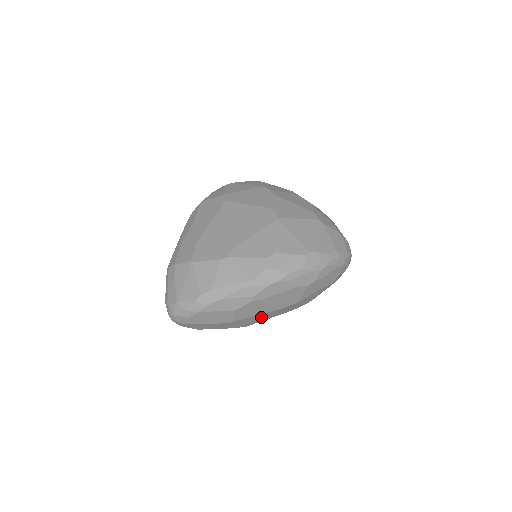
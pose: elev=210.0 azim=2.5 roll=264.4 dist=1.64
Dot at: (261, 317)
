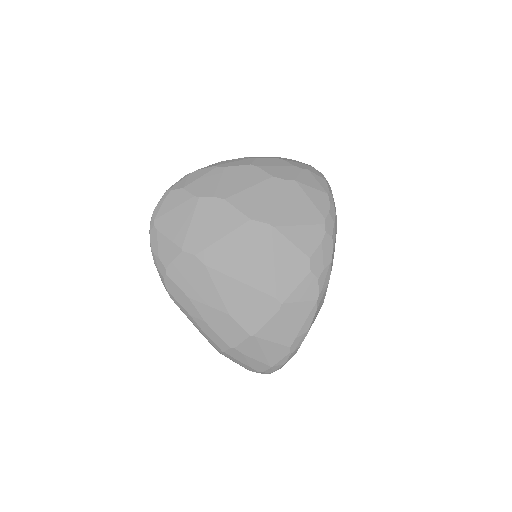
Dot at: occluded
